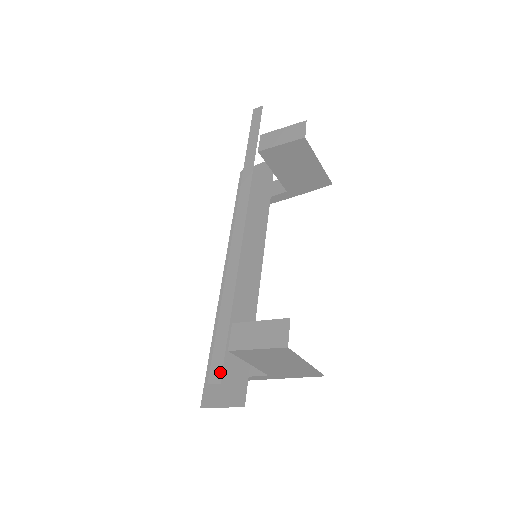
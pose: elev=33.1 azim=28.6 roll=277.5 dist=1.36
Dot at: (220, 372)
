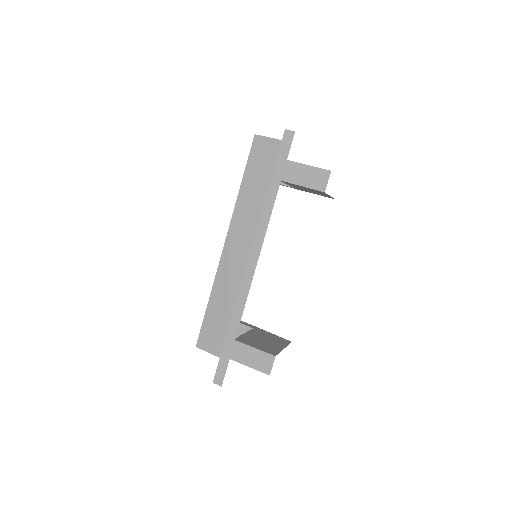
Dot at: (222, 379)
